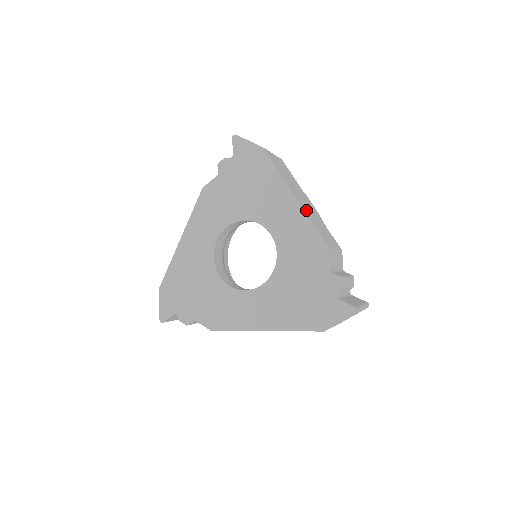
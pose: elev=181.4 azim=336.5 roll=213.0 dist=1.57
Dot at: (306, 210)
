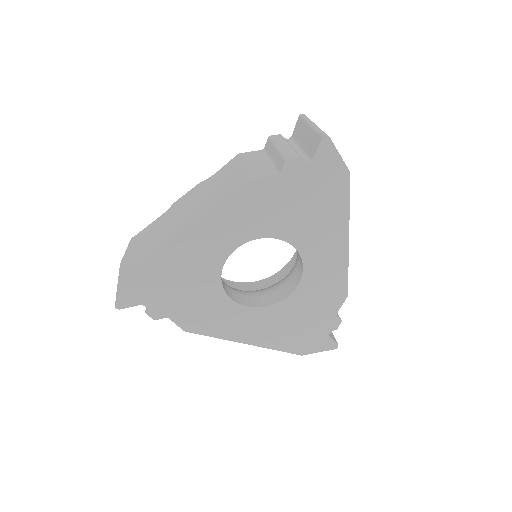
Dot at: occluded
